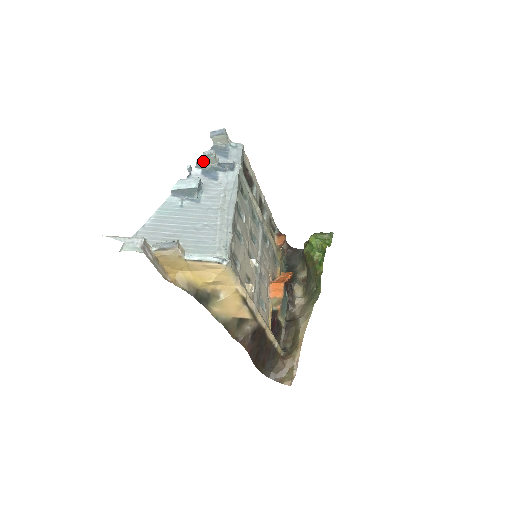
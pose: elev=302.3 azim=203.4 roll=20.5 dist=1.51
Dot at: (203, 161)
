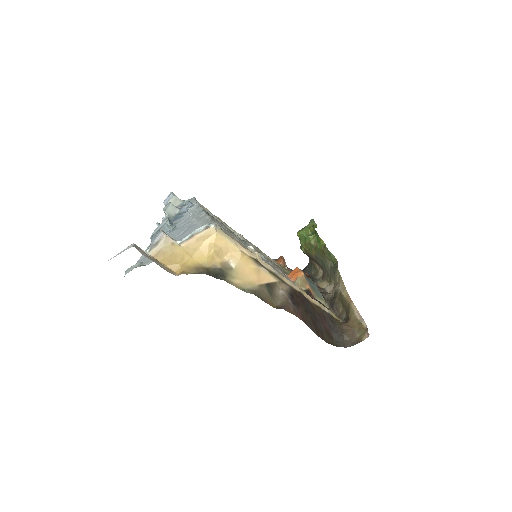
Dot at: (167, 216)
